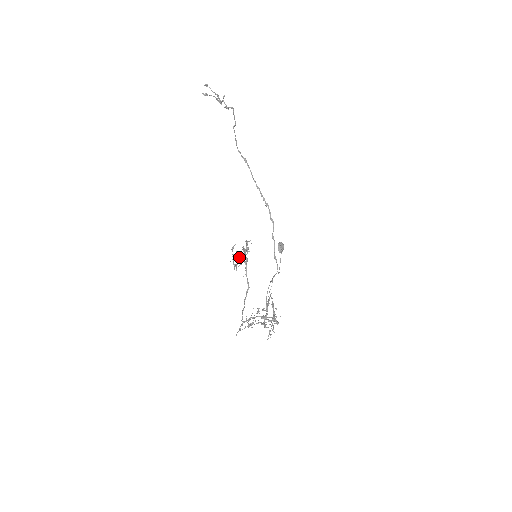
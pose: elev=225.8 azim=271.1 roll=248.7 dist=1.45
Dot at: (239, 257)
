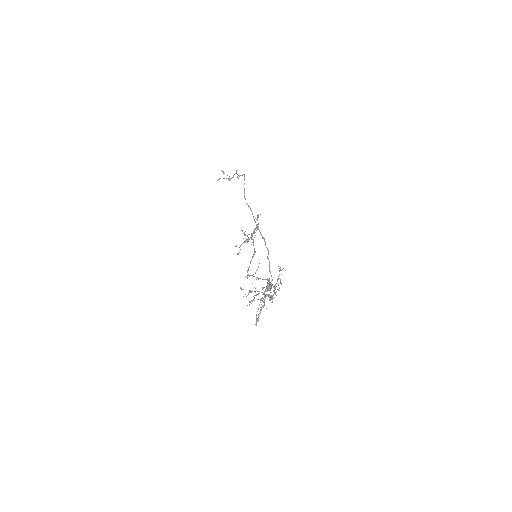
Dot at: (246, 239)
